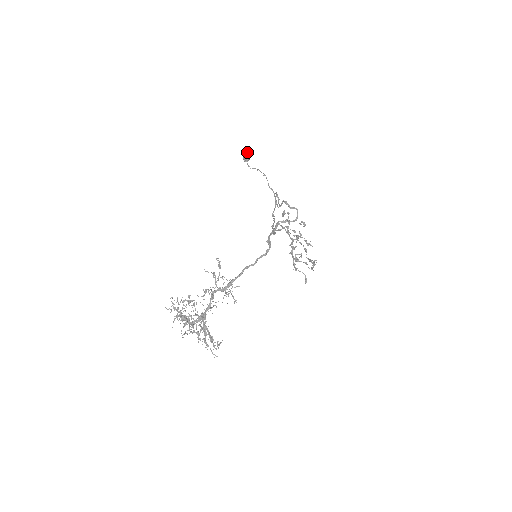
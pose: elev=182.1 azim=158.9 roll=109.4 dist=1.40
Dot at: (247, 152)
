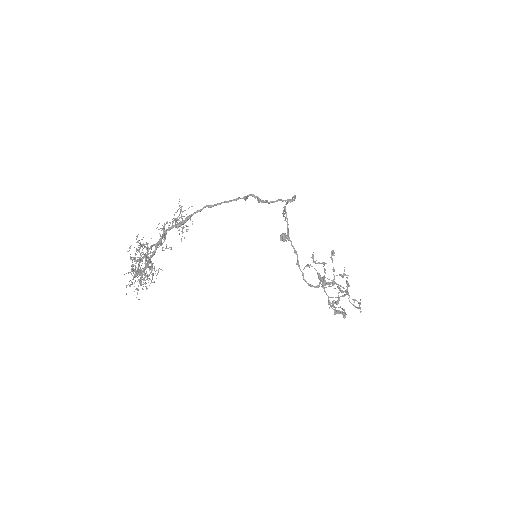
Dot at: (283, 233)
